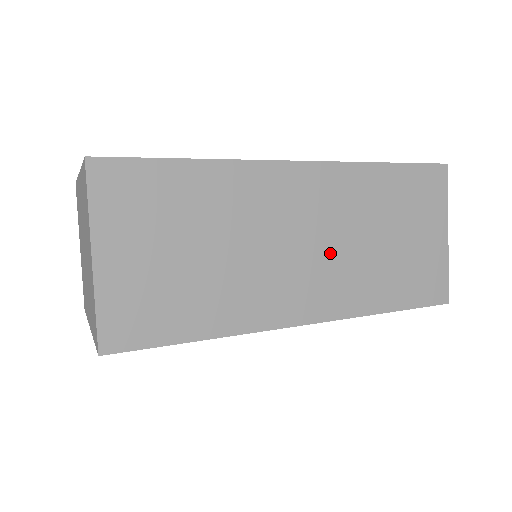
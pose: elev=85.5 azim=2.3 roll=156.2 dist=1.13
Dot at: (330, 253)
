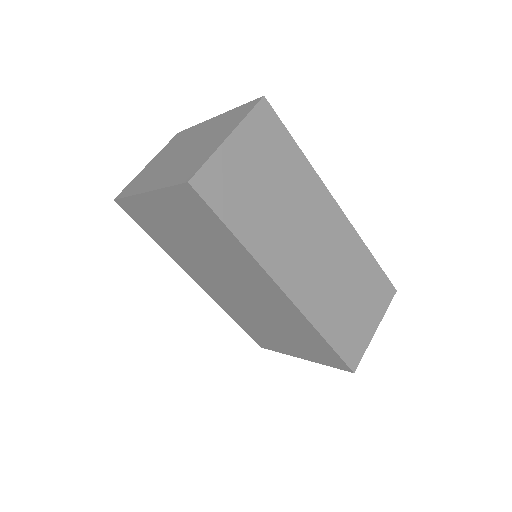
Dot at: (321, 268)
